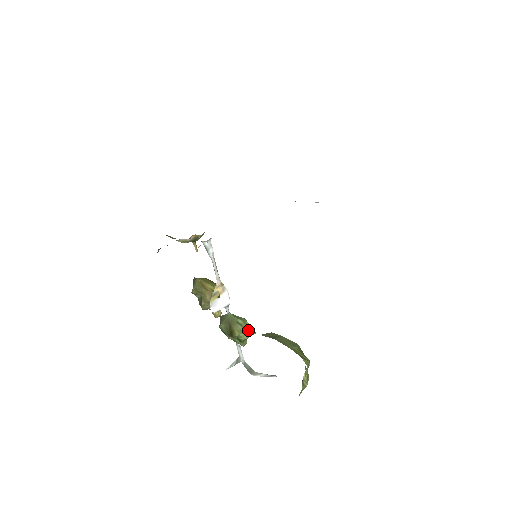
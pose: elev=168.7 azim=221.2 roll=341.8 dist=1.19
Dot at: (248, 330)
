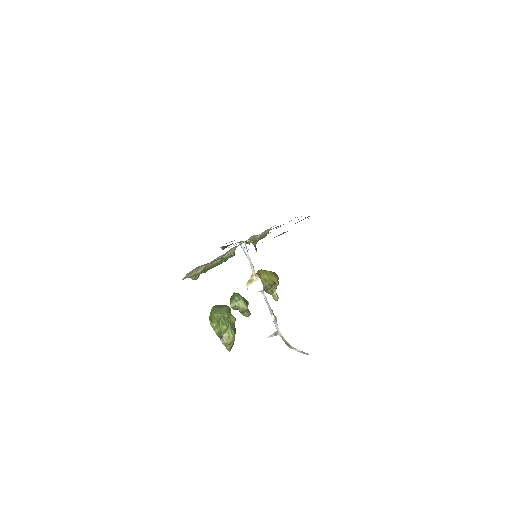
Dot at: (241, 305)
